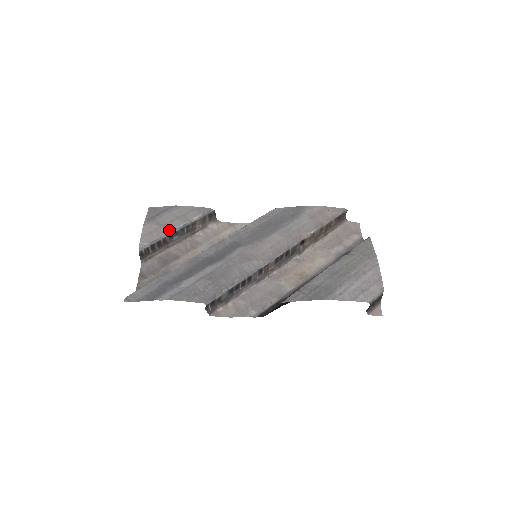
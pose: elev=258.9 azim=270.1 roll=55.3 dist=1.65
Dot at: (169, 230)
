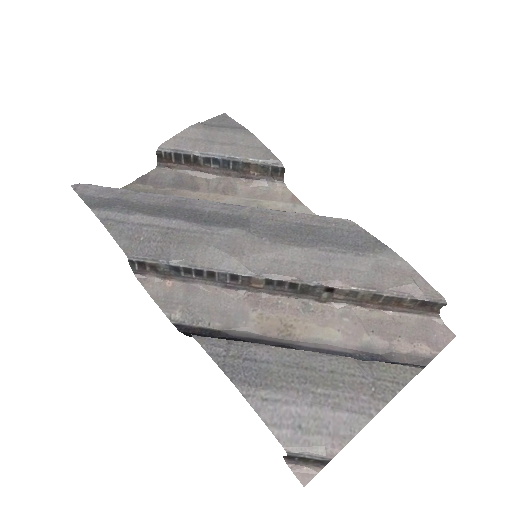
Dot at: (208, 151)
